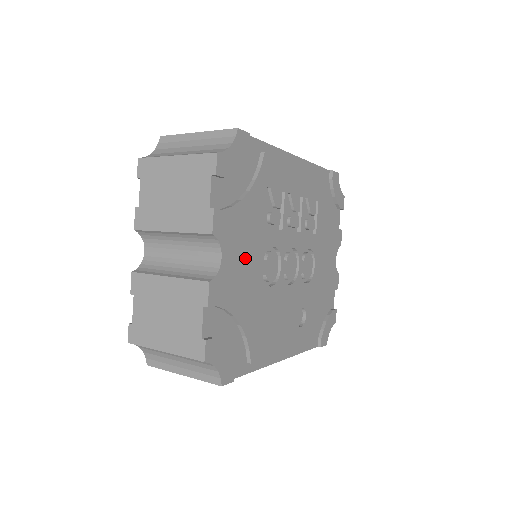
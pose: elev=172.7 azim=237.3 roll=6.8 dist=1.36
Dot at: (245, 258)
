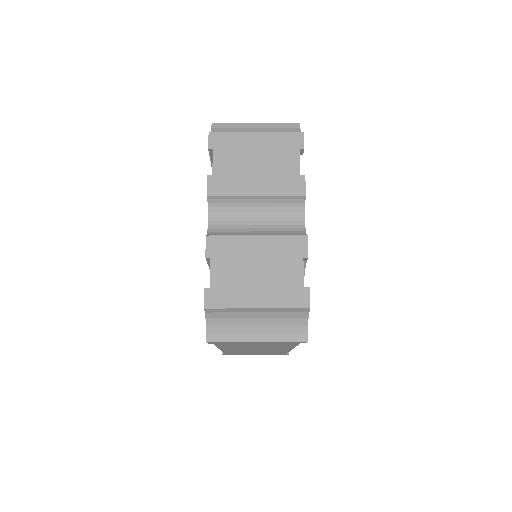
Dot at: occluded
